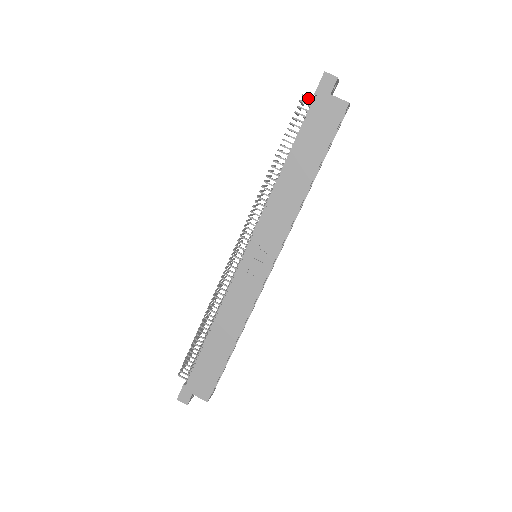
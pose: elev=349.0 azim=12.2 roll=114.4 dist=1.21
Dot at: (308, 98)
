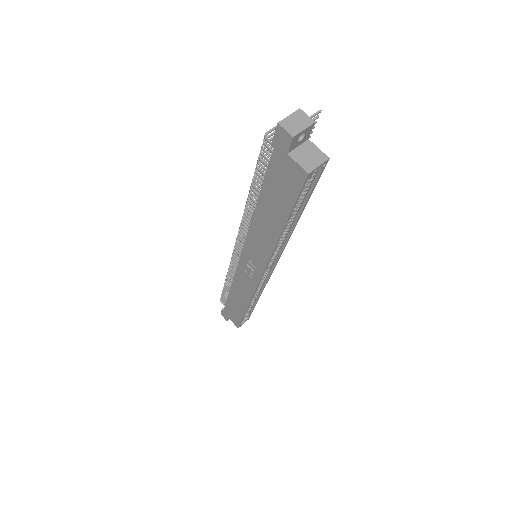
Dot at: (269, 143)
